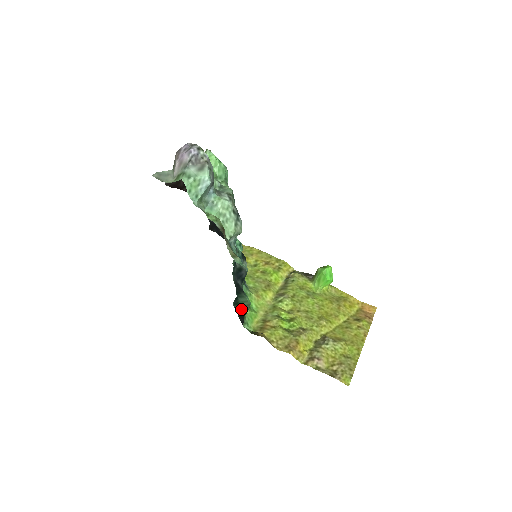
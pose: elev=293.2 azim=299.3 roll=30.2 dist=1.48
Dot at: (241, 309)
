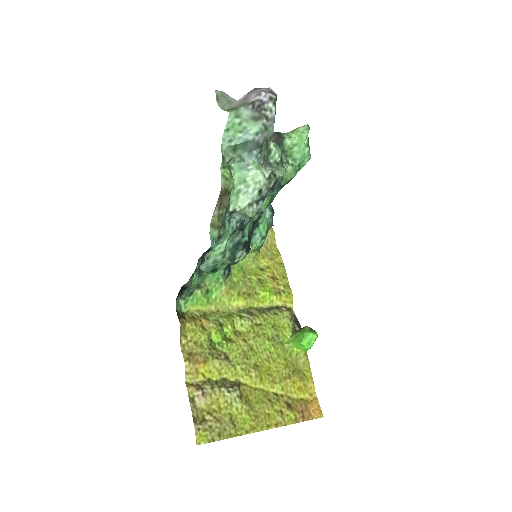
Dot at: (188, 282)
